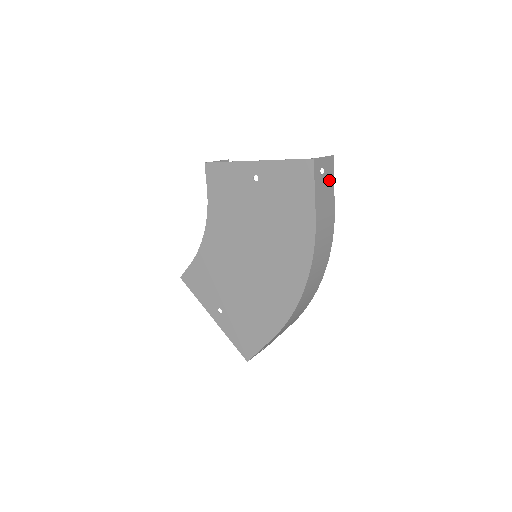
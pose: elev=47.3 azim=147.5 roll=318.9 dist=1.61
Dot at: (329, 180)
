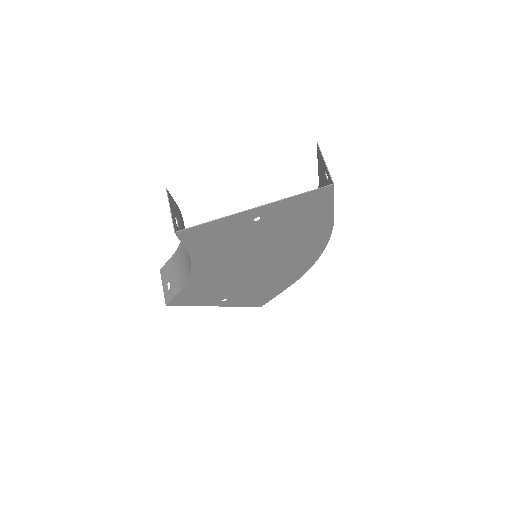
Dot at: (322, 169)
